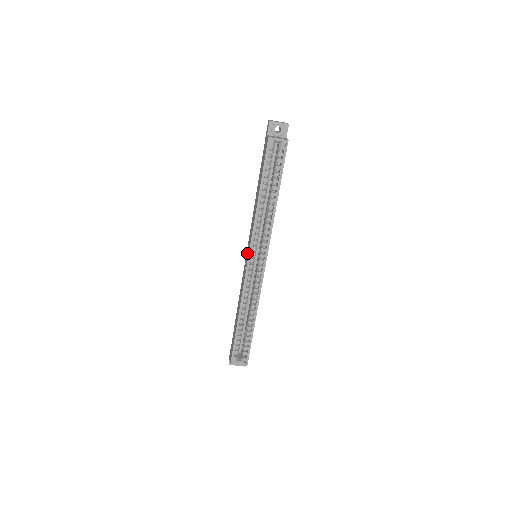
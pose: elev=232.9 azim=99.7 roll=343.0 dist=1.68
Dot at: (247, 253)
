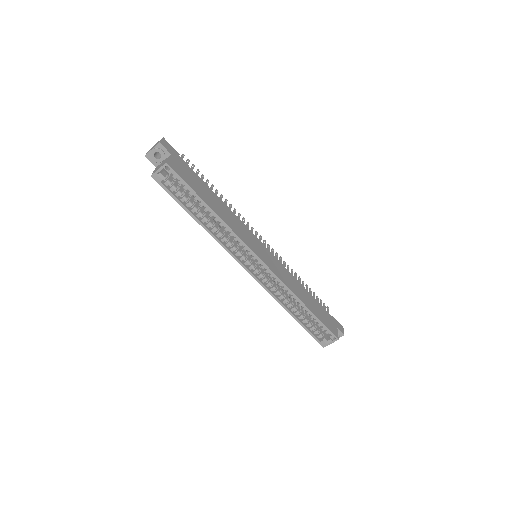
Dot at: occluded
